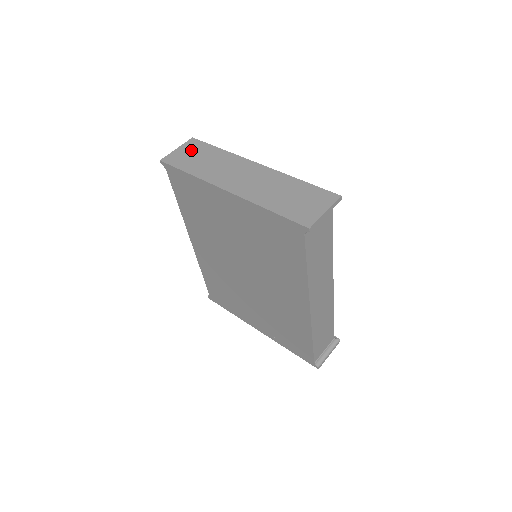
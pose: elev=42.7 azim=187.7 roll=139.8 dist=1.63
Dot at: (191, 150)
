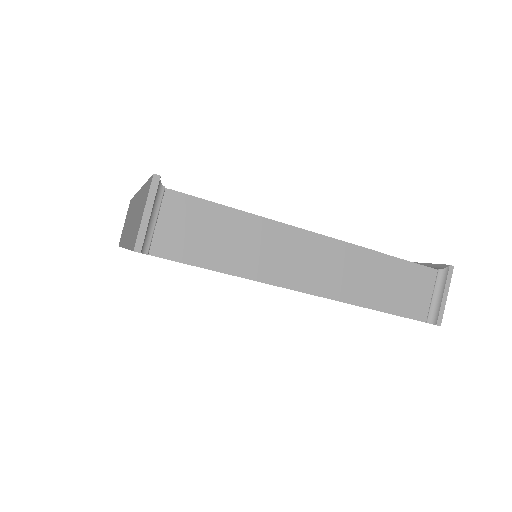
Dot at: occluded
